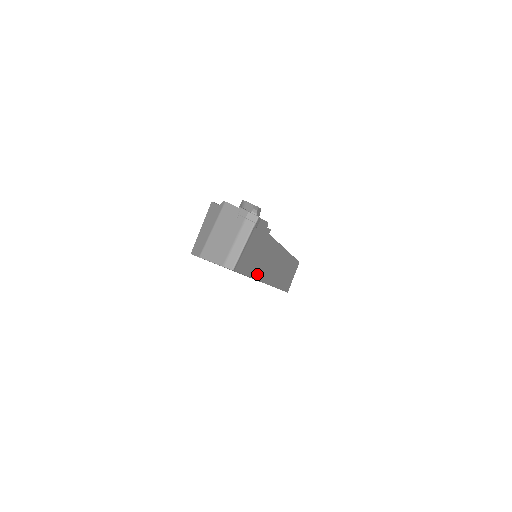
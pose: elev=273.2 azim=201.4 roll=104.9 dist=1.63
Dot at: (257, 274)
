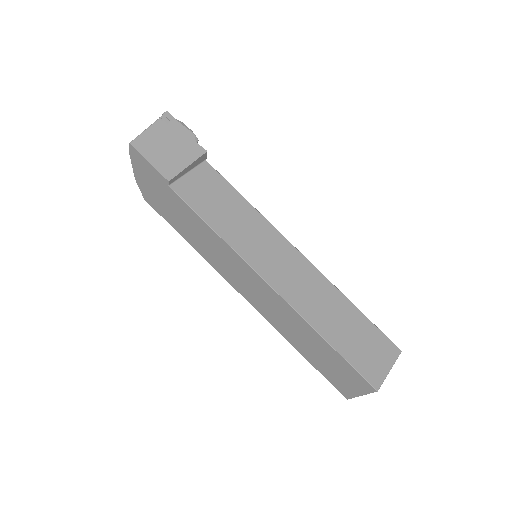
Dot at: (214, 223)
